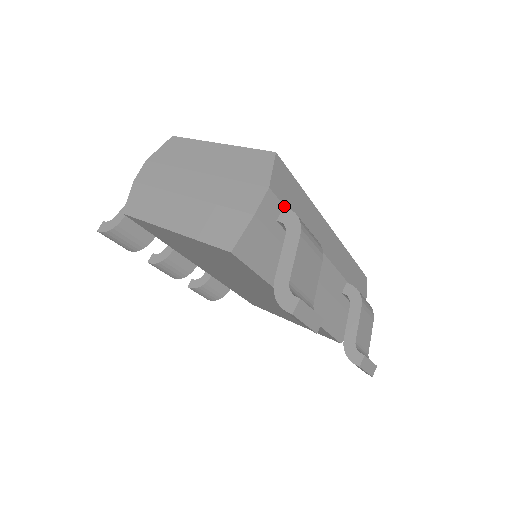
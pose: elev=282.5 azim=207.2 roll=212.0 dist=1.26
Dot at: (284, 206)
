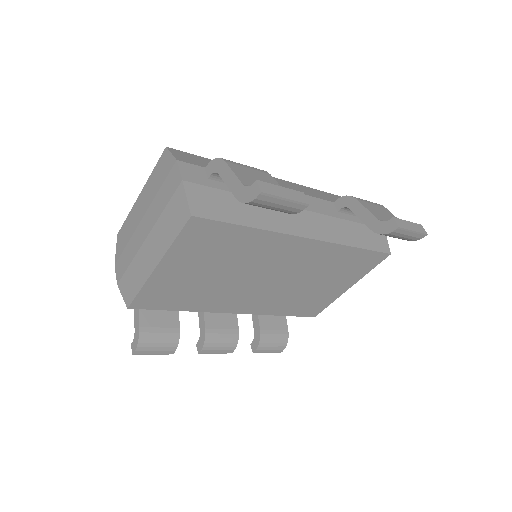
Dot at: (205, 168)
